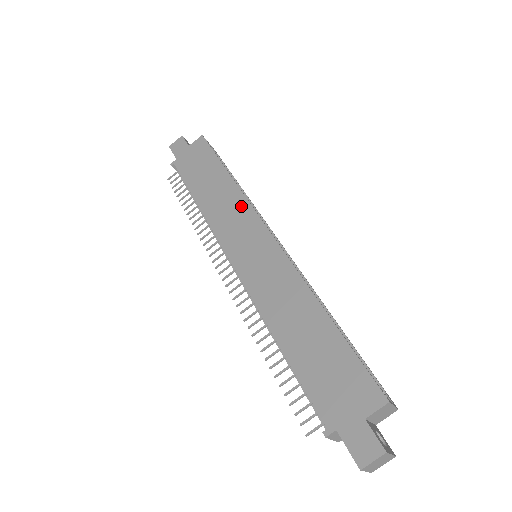
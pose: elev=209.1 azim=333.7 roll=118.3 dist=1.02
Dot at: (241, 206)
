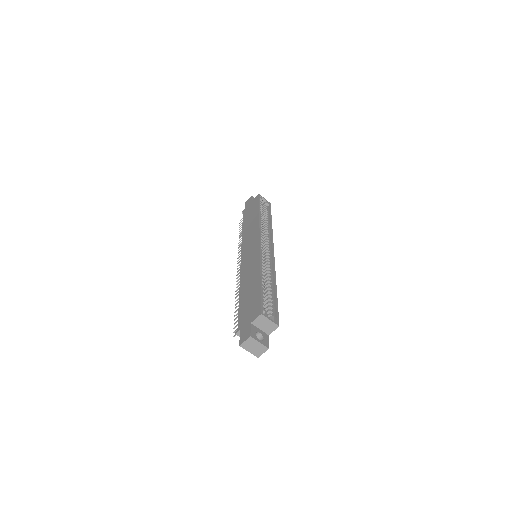
Dot at: (256, 229)
